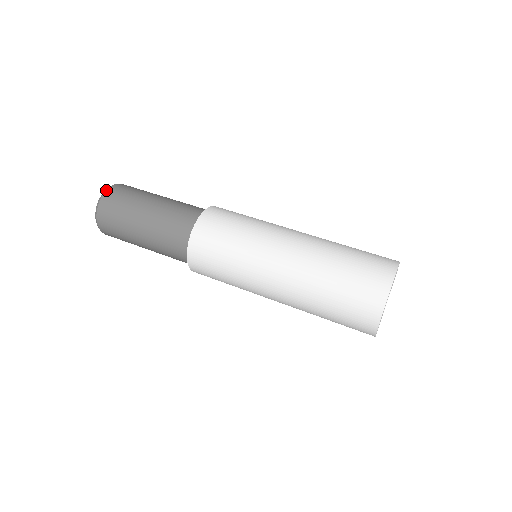
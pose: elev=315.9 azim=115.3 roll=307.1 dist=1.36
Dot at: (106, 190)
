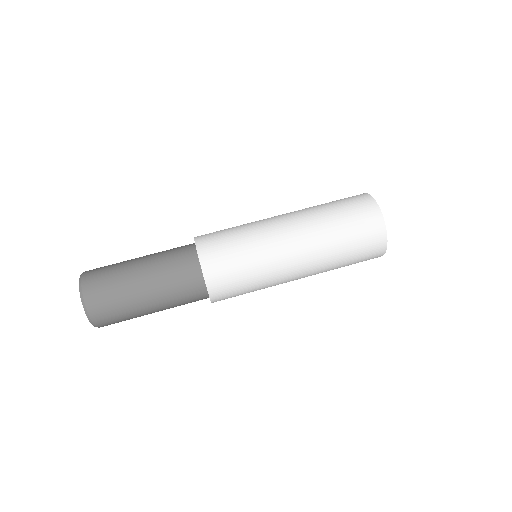
Dot at: (81, 278)
